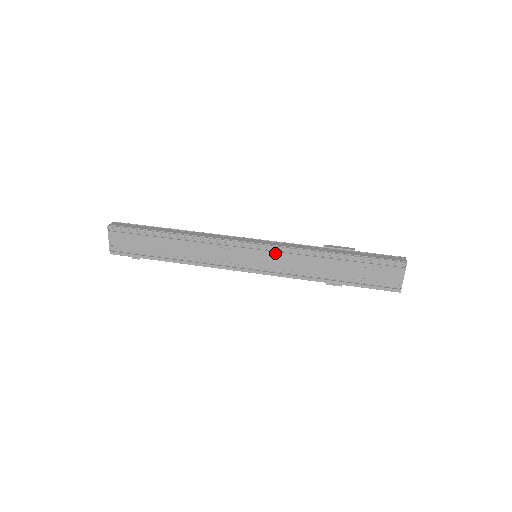
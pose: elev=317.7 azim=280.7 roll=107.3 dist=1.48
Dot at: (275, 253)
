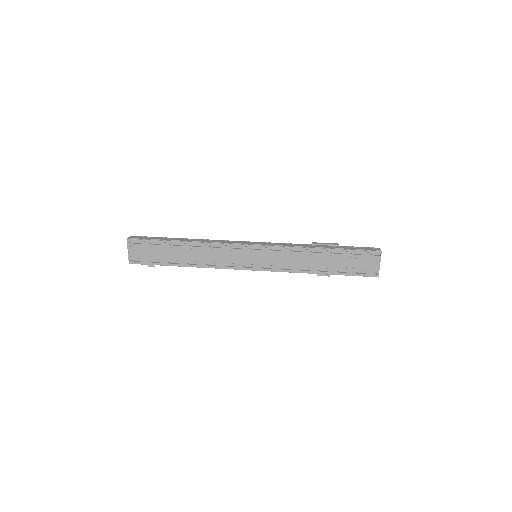
Dot at: (272, 252)
